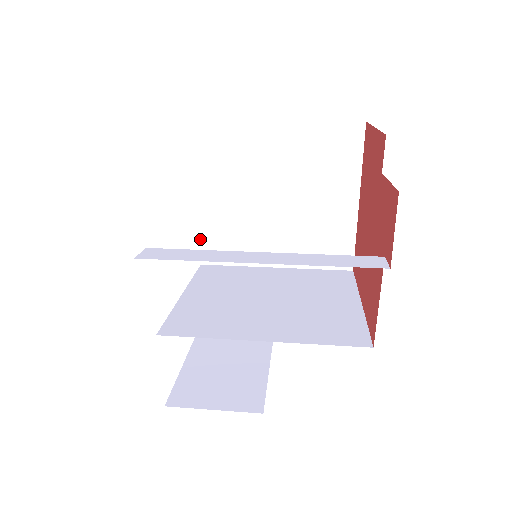
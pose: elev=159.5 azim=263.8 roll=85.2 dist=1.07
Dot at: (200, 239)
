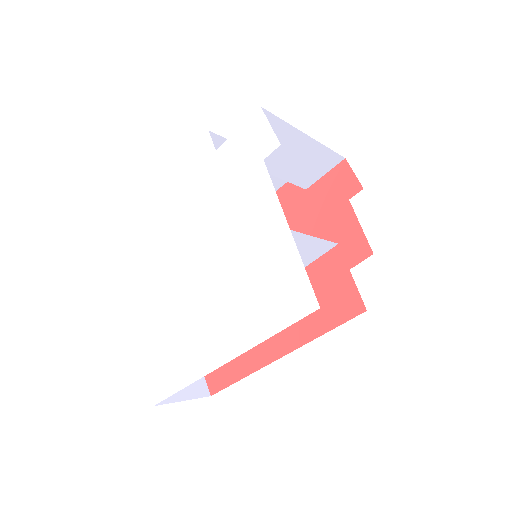
Dot at: (171, 290)
